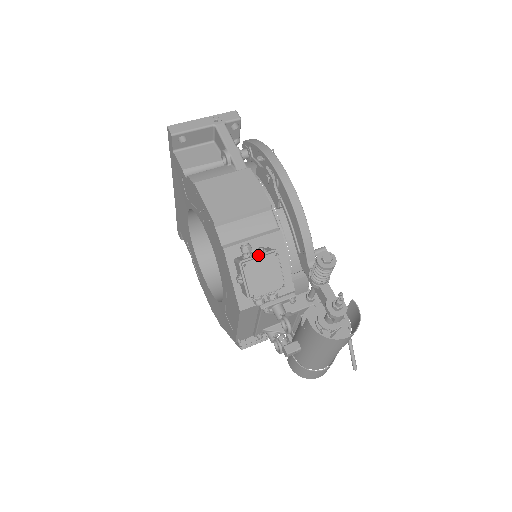
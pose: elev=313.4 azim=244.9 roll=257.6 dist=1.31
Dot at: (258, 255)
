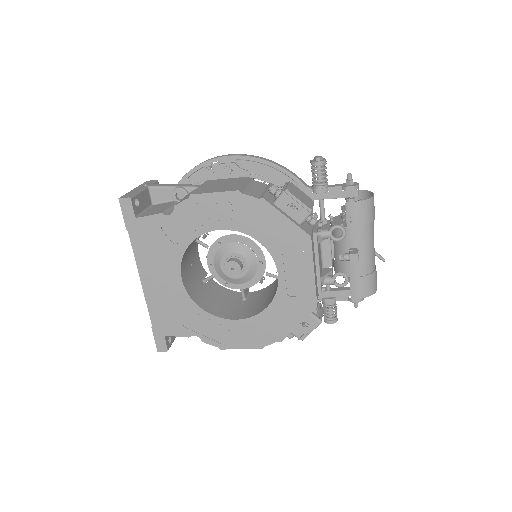
Dot at: (285, 186)
